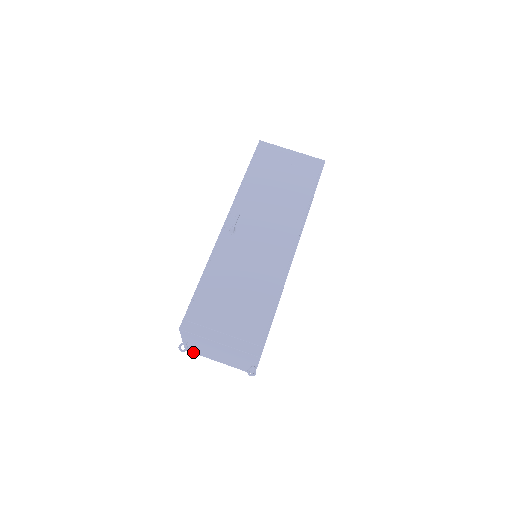
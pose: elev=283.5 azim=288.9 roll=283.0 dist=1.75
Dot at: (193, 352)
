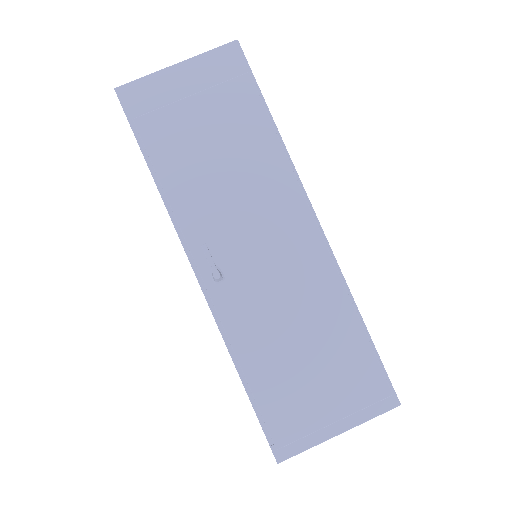
Dot at: occluded
